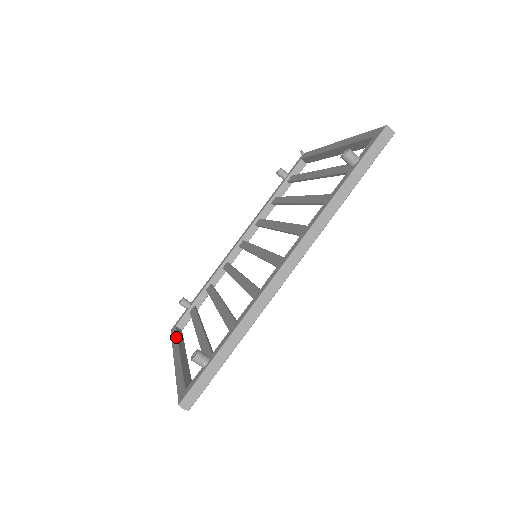
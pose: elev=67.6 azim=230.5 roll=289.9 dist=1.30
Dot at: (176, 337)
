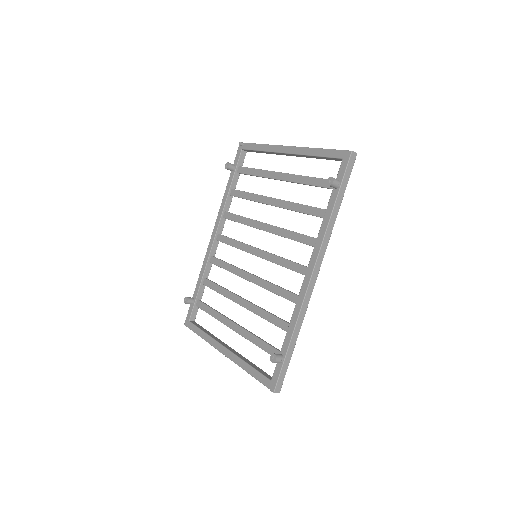
Dot at: (204, 333)
